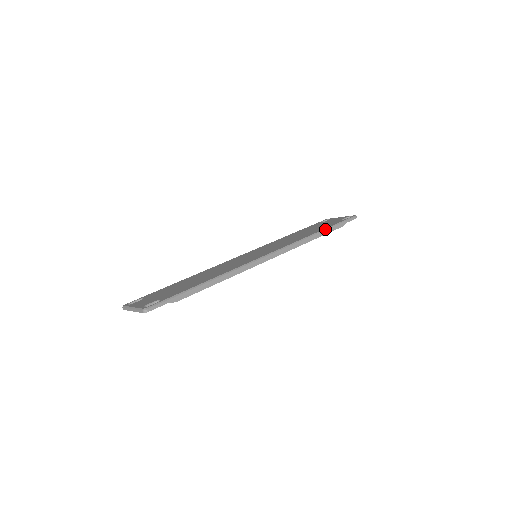
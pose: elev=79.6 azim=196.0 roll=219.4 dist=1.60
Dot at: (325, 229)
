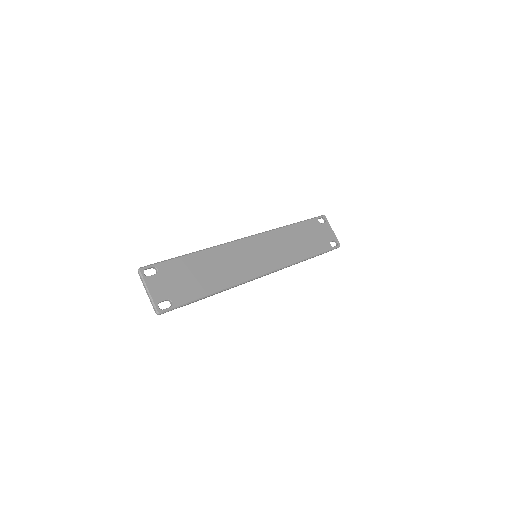
Dot at: (314, 256)
